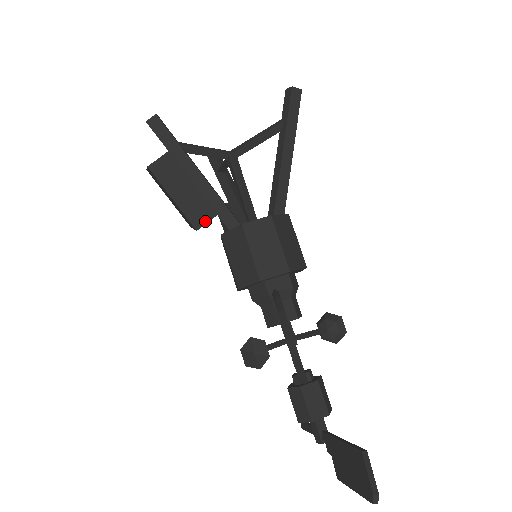
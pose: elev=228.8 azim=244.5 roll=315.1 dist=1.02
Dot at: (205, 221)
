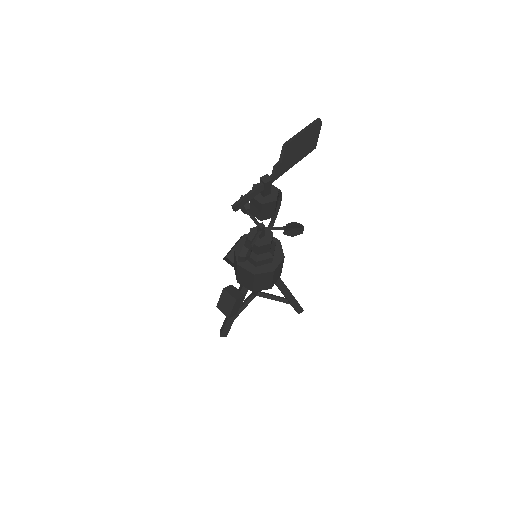
Dot at: occluded
